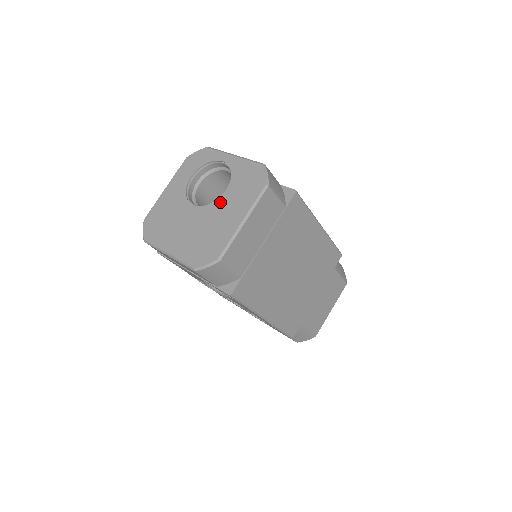
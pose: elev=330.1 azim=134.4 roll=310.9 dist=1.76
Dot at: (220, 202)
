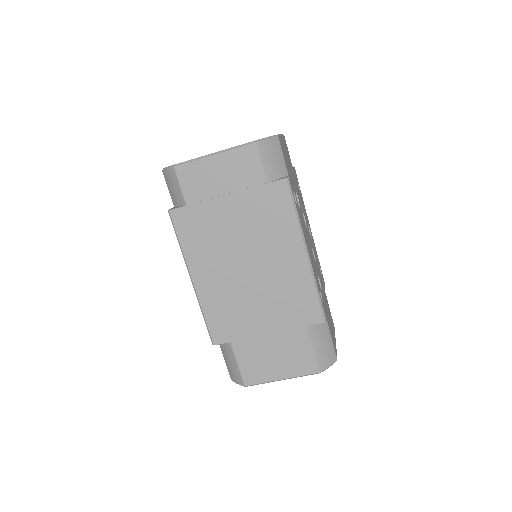
Dot at: occluded
